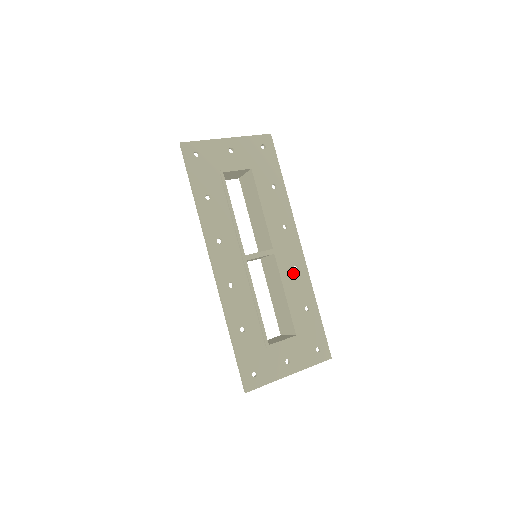
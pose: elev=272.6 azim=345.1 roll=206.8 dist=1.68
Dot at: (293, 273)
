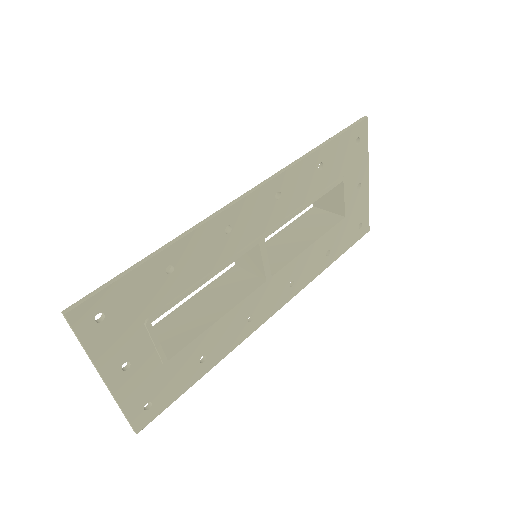
Dot at: (245, 317)
